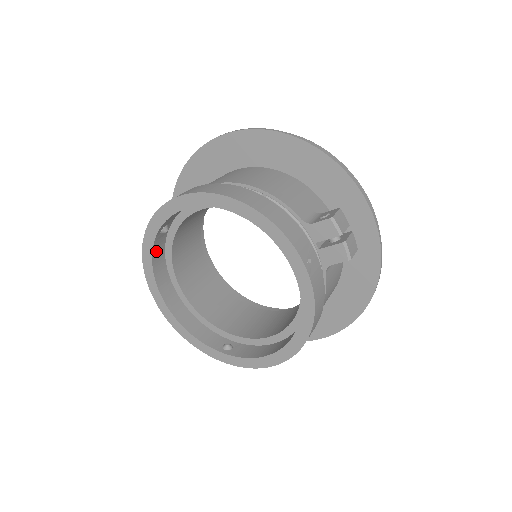
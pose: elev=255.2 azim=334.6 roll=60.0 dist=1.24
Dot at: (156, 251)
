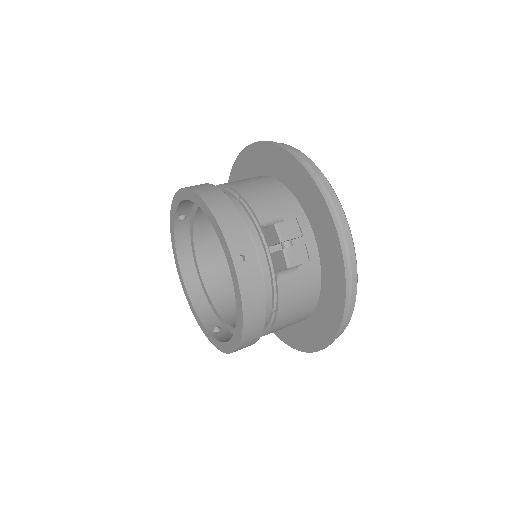
Dot at: (179, 235)
